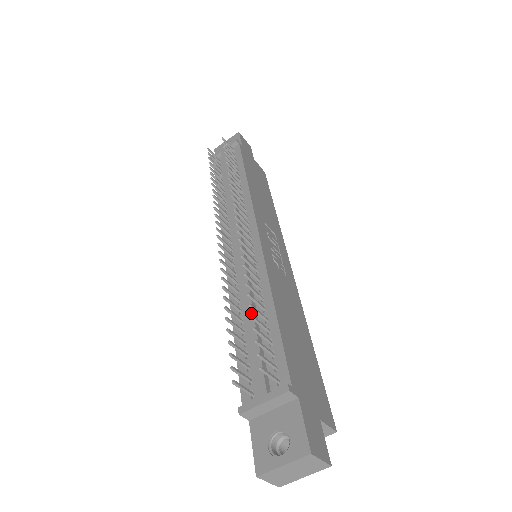
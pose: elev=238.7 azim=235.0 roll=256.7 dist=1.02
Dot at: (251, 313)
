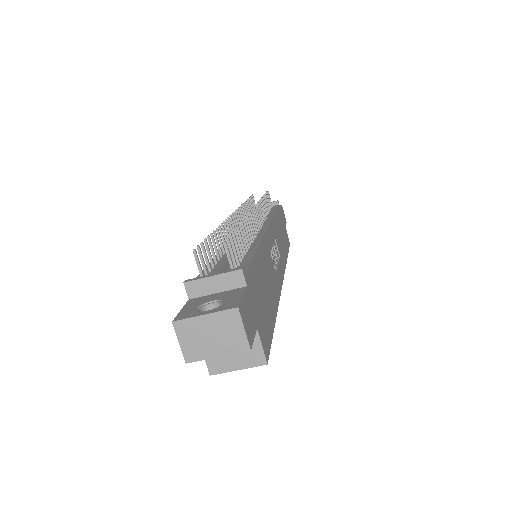
Dot at: occluded
